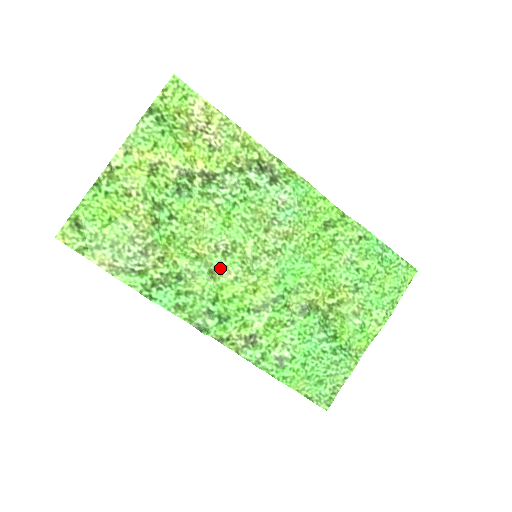
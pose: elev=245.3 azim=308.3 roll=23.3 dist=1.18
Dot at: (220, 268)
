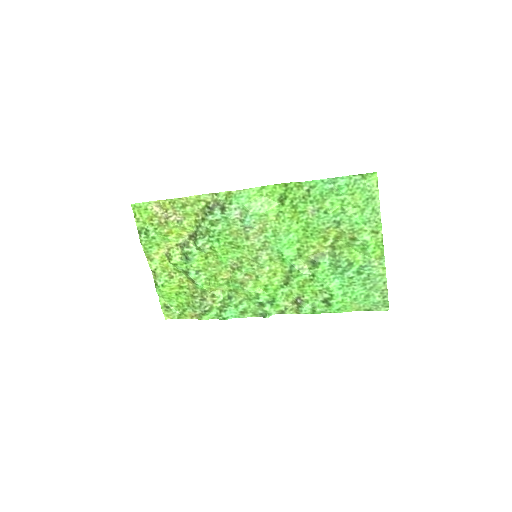
Dot at: (244, 277)
